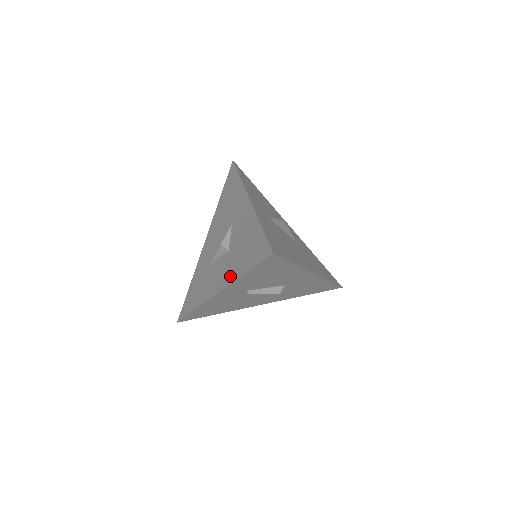
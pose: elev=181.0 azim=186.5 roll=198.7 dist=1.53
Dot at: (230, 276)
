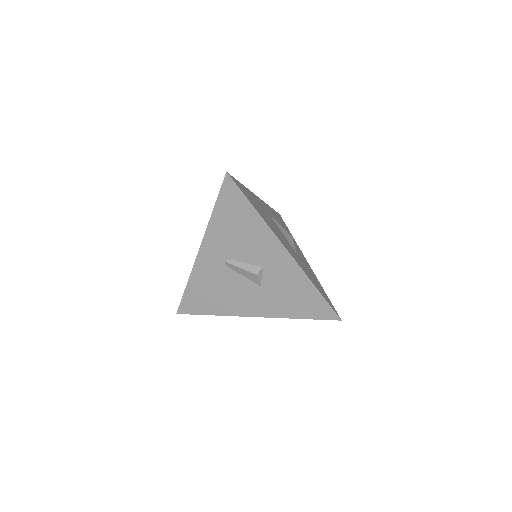
Dot at: occluded
